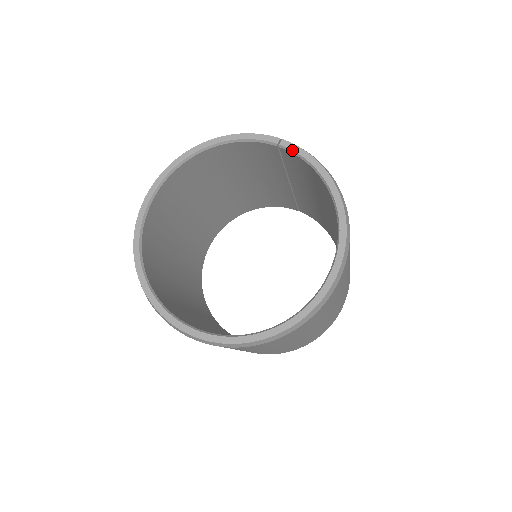
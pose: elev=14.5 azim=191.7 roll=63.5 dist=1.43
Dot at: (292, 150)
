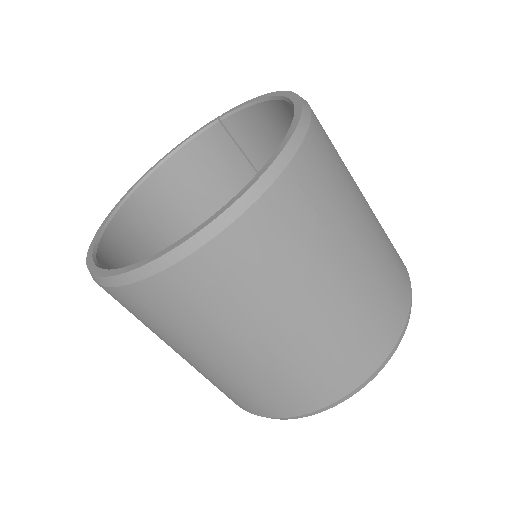
Dot at: (231, 111)
